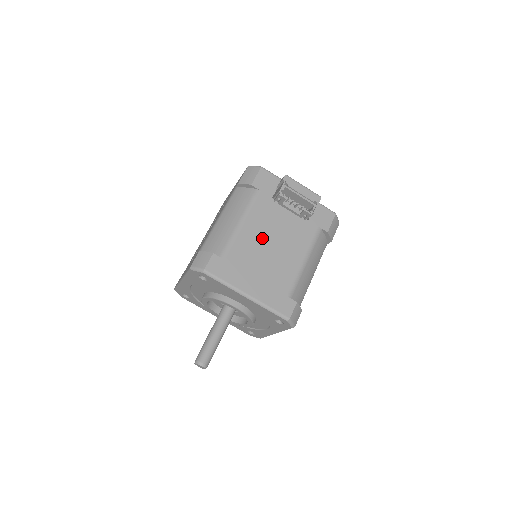
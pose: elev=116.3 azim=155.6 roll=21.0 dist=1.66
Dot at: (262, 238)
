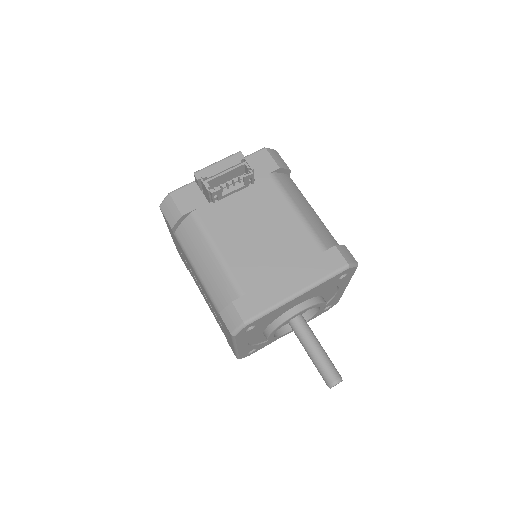
Dot at: (246, 240)
